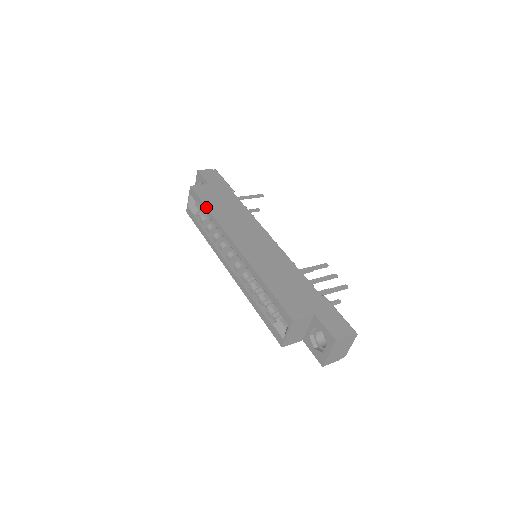
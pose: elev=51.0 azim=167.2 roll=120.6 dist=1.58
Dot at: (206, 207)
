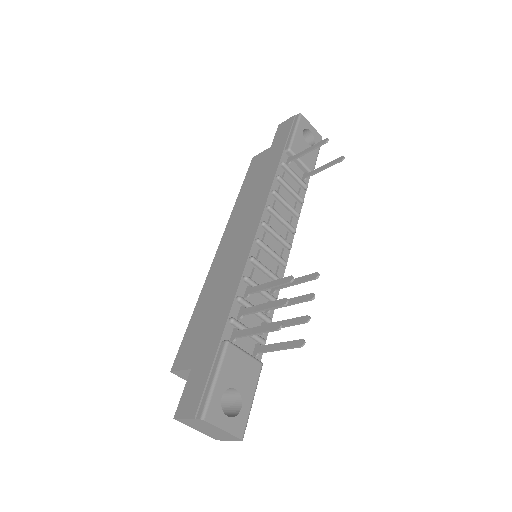
Dot at: (240, 190)
